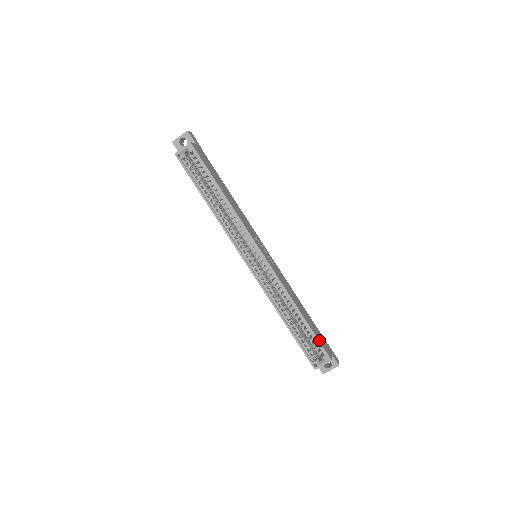
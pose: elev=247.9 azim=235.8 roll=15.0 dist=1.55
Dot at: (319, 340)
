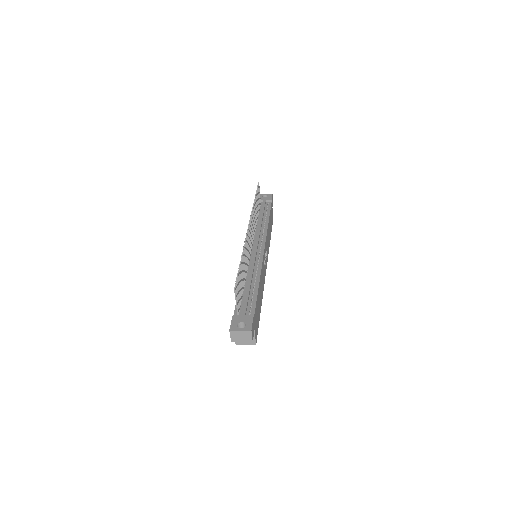
Dot at: occluded
